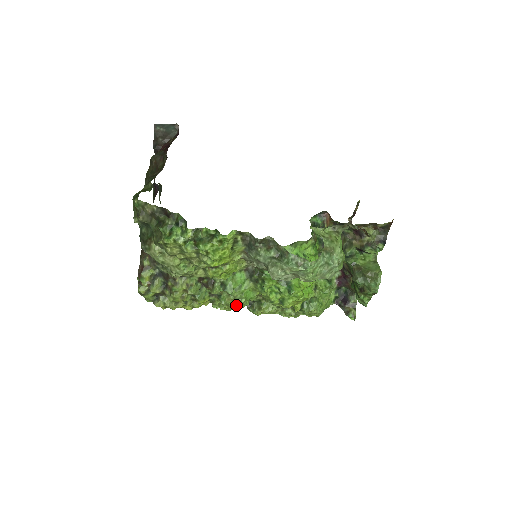
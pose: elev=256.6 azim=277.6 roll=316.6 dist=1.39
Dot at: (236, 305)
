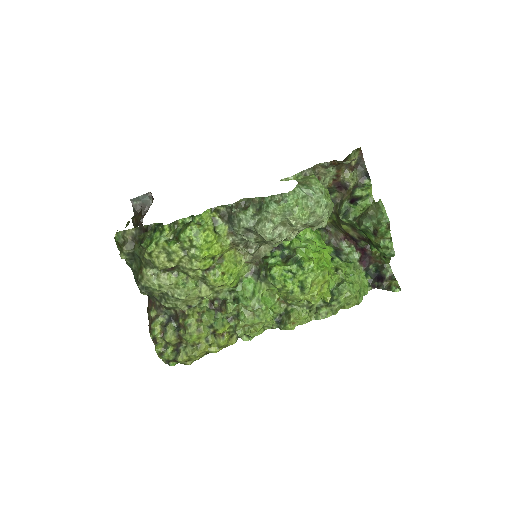
Dot at: (259, 319)
